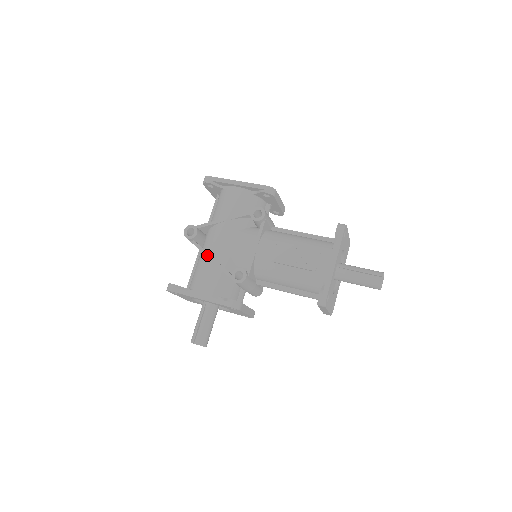
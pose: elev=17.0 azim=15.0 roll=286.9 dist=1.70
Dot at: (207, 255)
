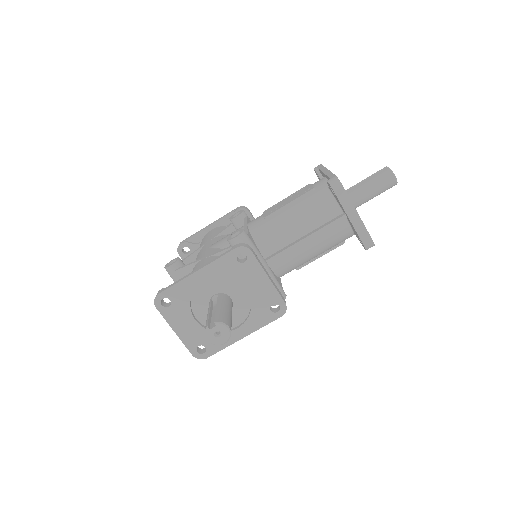
Dot at: (196, 261)
